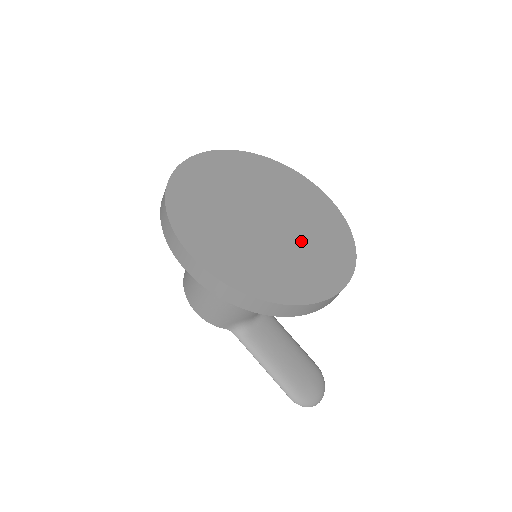
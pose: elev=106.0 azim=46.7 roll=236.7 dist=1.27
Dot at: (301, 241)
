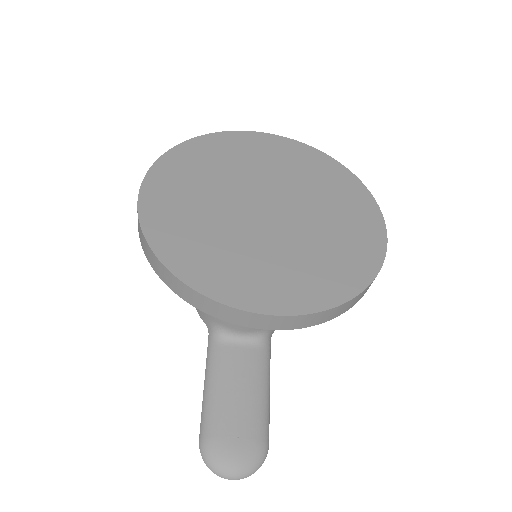
Dot at: (278, 246)
